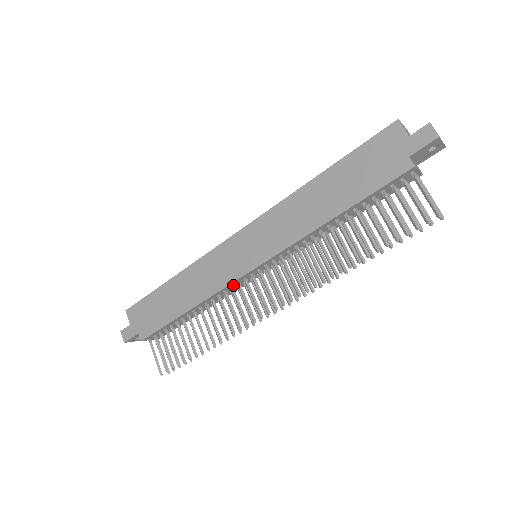
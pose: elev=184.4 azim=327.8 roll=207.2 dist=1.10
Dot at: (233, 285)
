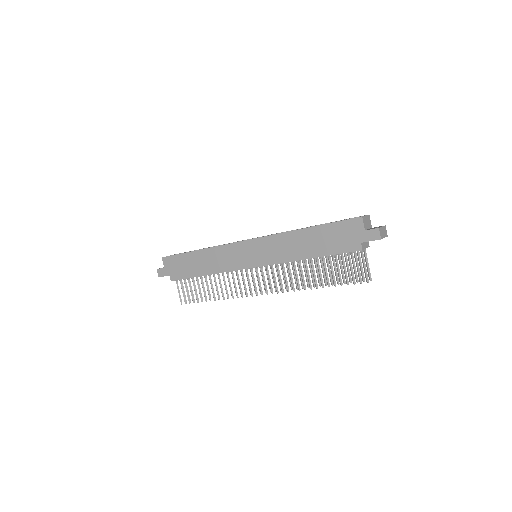
Dot at: occluded
